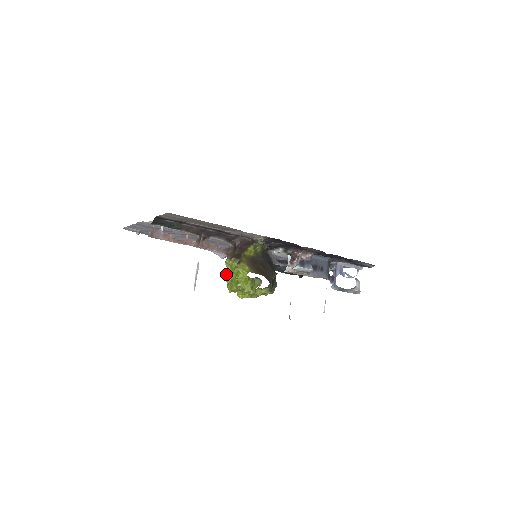
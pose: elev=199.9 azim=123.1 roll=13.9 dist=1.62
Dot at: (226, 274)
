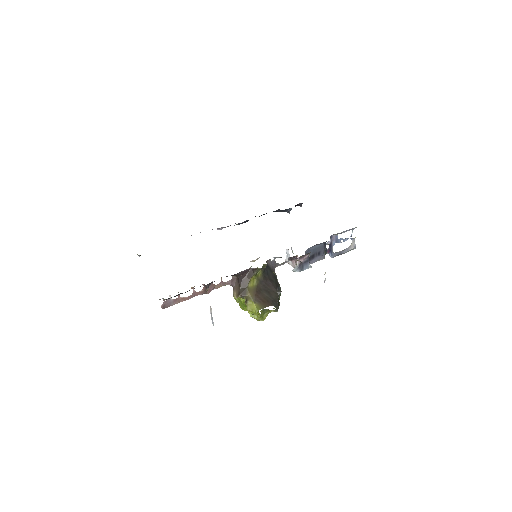
Dot at: (236, 300)
